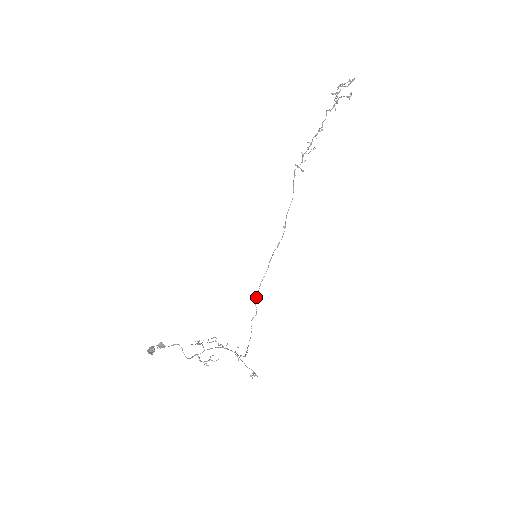
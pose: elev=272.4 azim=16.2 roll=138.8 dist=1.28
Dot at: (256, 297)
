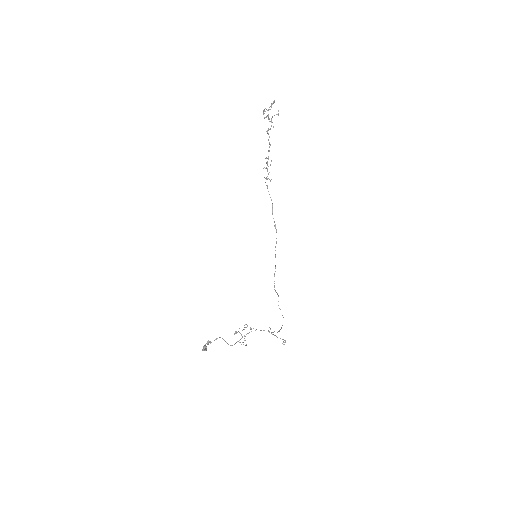
Dot at: (274, 286)
